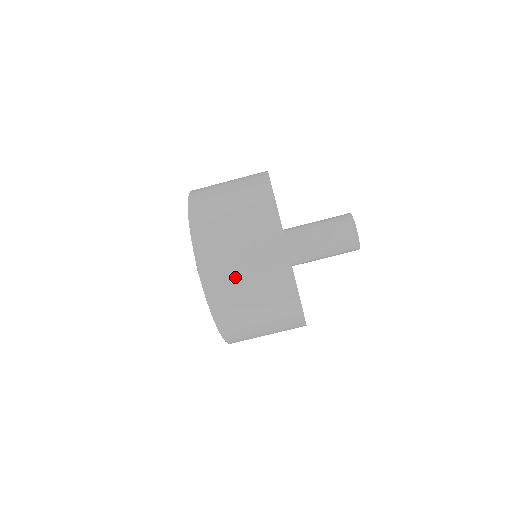
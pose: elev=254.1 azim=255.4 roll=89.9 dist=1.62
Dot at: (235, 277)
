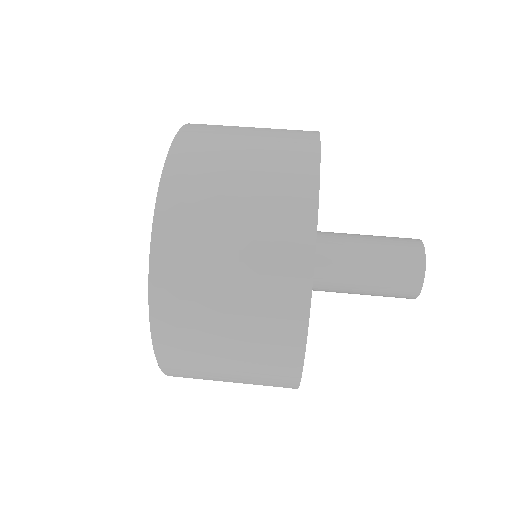
Dot at: (234, 129)
